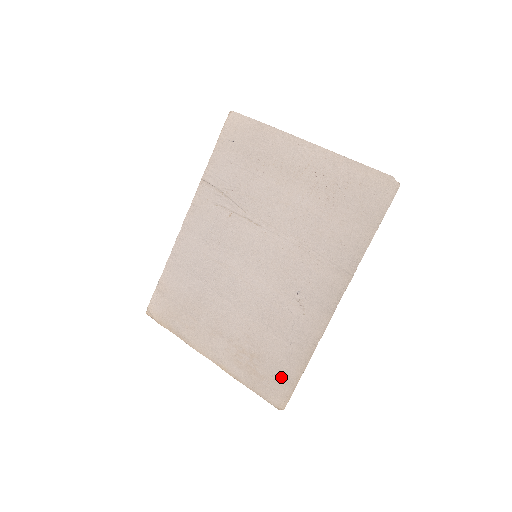
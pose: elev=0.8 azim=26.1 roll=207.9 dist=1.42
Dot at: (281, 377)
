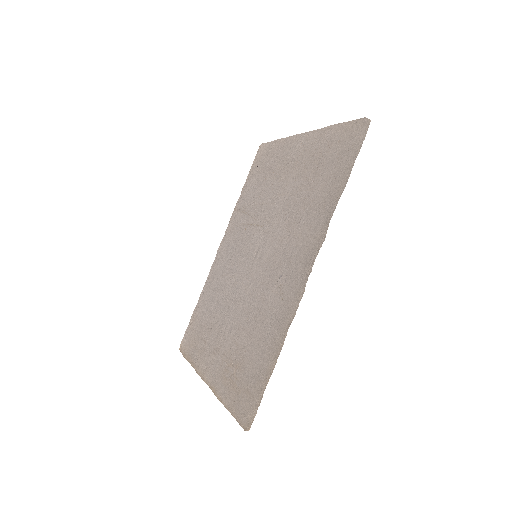
Dot at: (254, 385)
